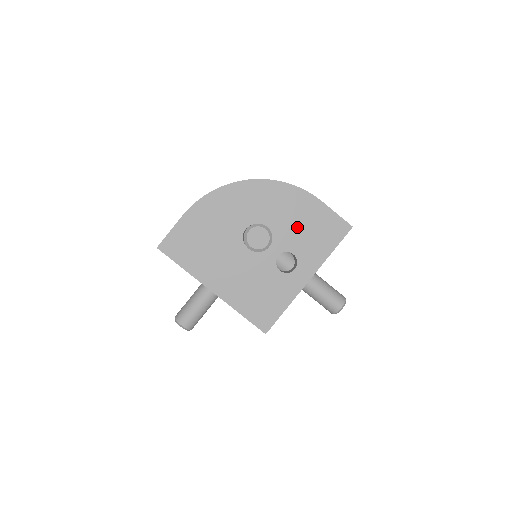
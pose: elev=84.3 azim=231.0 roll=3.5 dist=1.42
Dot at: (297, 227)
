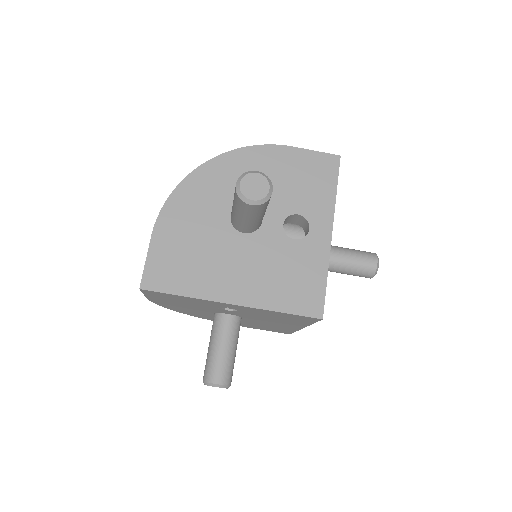
Dot at: (284, 185)
